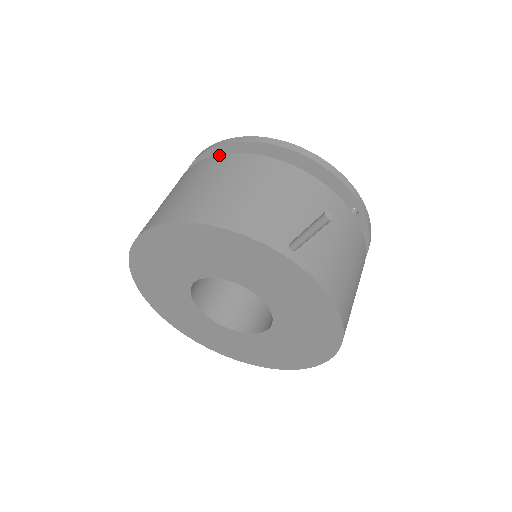
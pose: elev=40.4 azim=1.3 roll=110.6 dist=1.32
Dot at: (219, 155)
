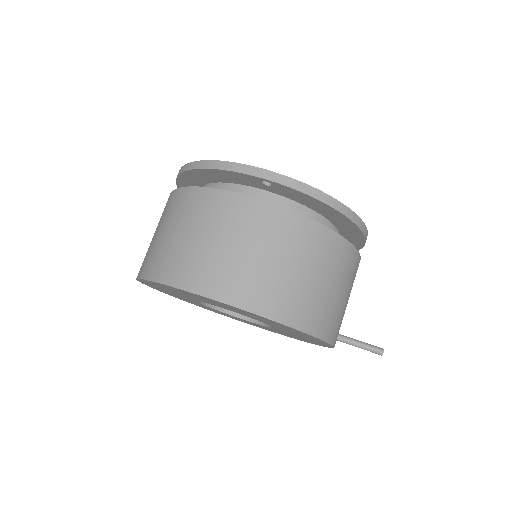
Dot at: (328, 229)
